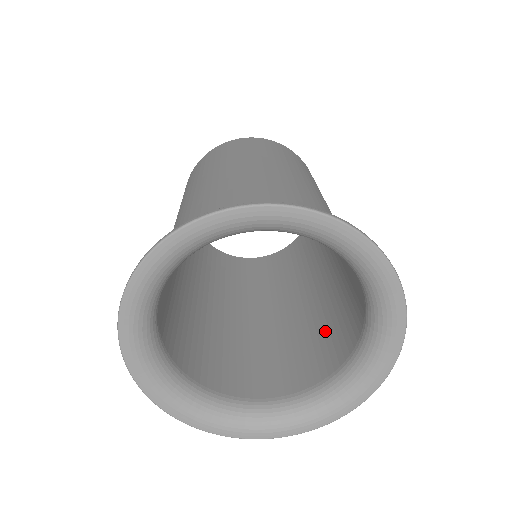
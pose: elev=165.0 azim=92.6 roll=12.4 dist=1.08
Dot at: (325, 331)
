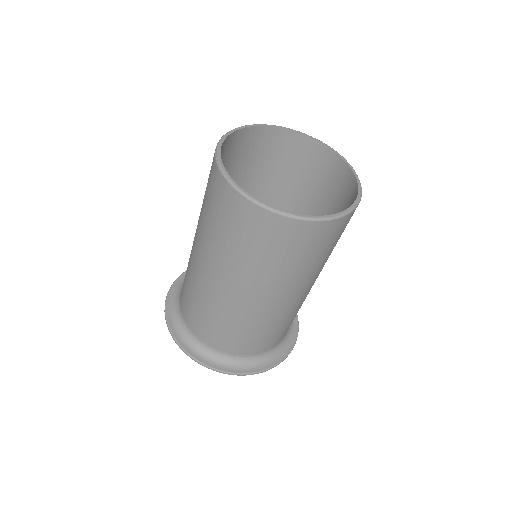
Dot at: occluded
